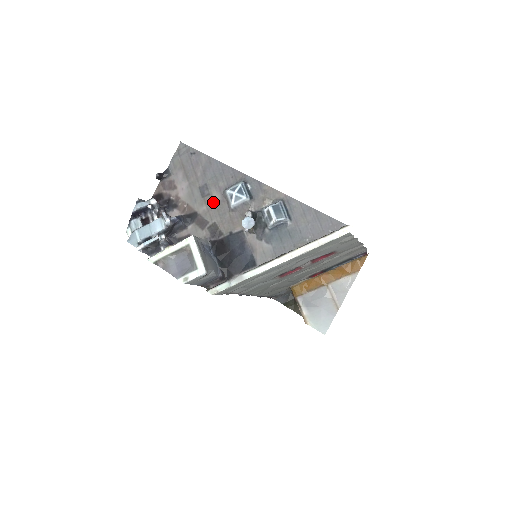
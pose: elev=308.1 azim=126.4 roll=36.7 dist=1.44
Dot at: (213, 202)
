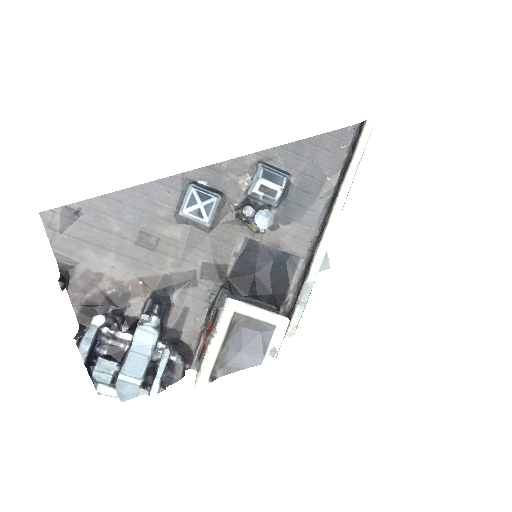
Dot at: (174, 243)
